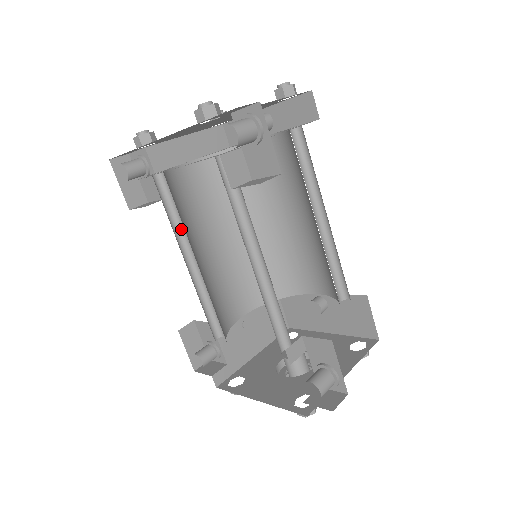
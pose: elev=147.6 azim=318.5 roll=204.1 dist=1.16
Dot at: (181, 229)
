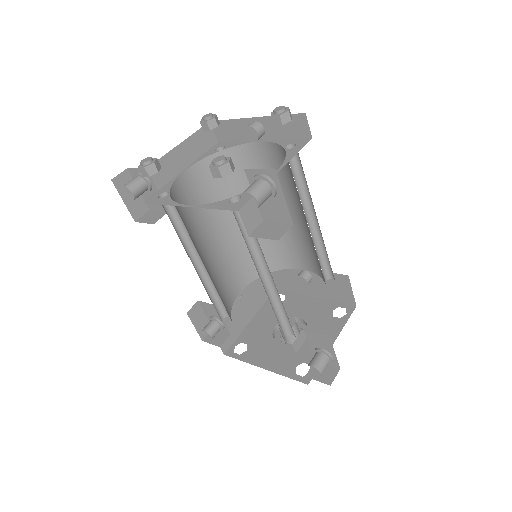
Dot at: (187, 238)
